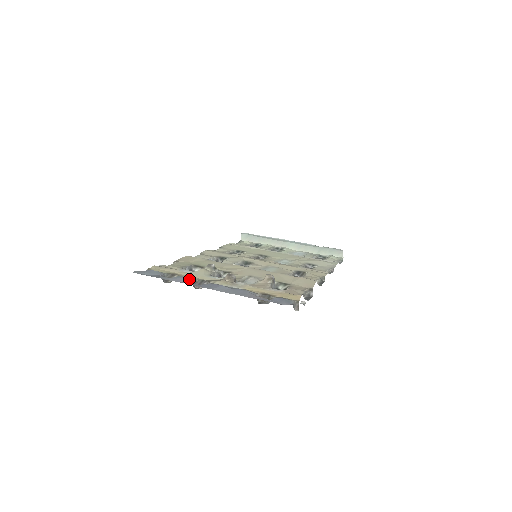
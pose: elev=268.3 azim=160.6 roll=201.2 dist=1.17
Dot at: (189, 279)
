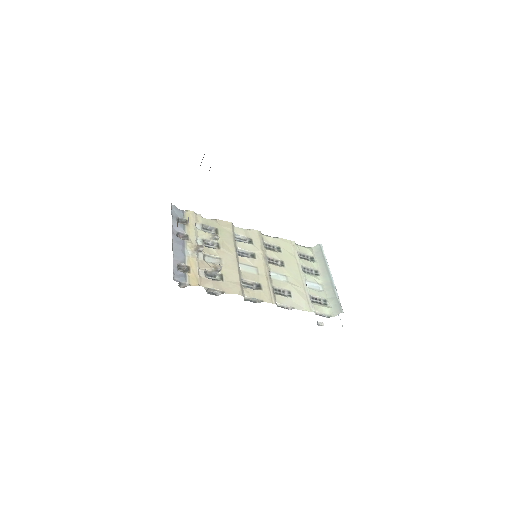
Dot at: (181, 230)
